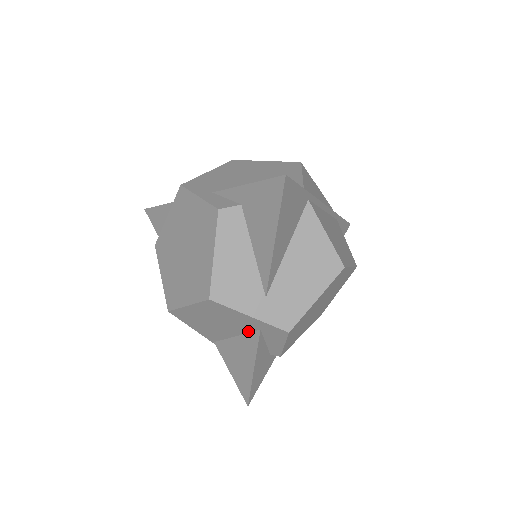
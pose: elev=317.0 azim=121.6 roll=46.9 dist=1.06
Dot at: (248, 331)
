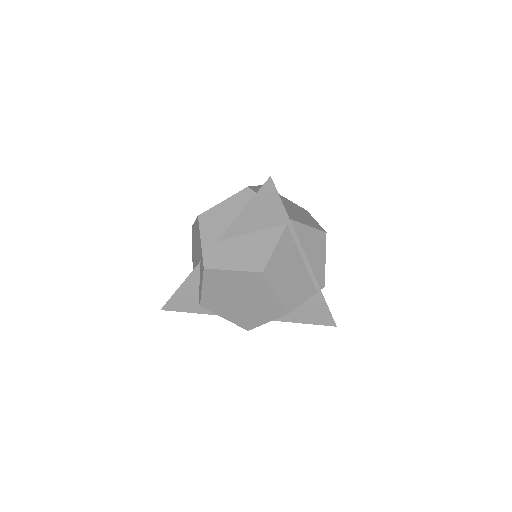
Dot at: occluded
